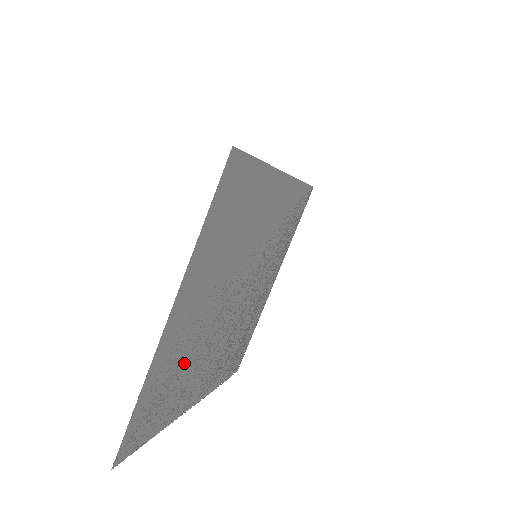
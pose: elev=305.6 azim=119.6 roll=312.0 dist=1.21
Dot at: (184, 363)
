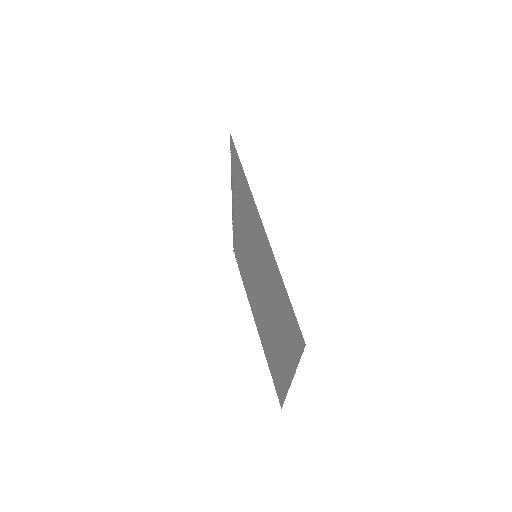
Dot at: (270, 347)
